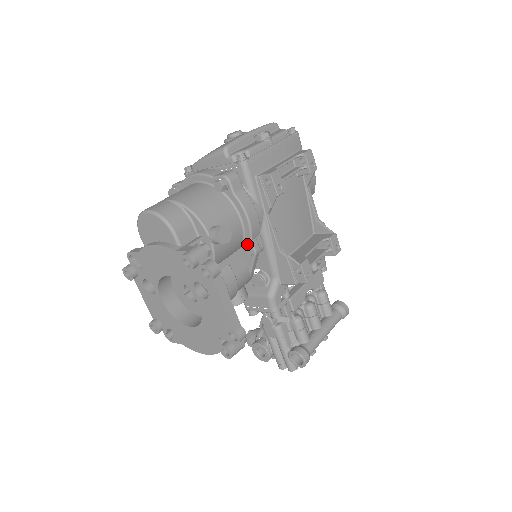
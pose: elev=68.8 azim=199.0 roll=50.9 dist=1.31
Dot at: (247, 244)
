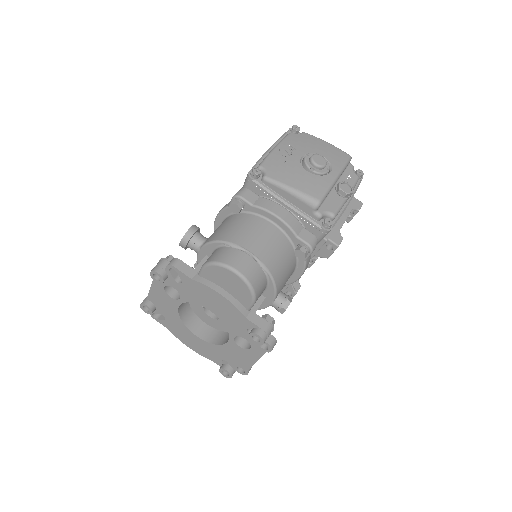
Dot at: occluded
